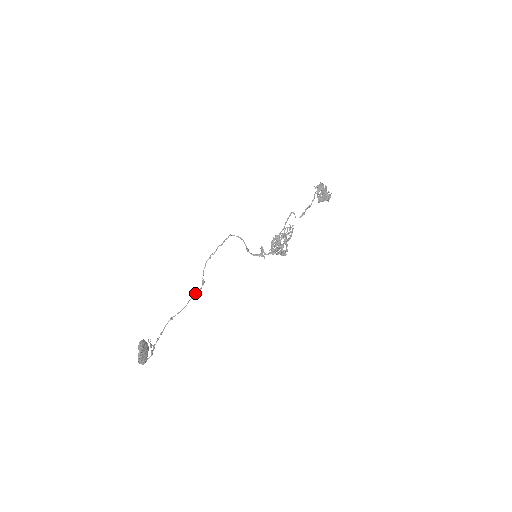
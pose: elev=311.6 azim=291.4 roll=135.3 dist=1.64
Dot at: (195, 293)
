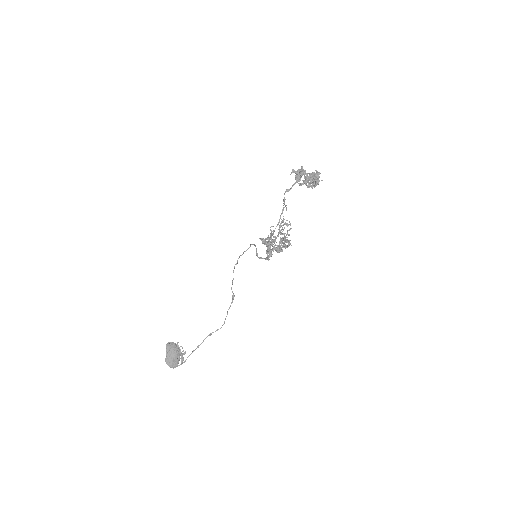
Dot at: occluded
